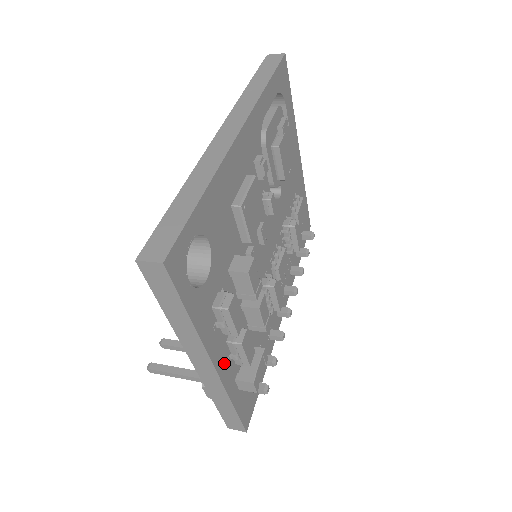
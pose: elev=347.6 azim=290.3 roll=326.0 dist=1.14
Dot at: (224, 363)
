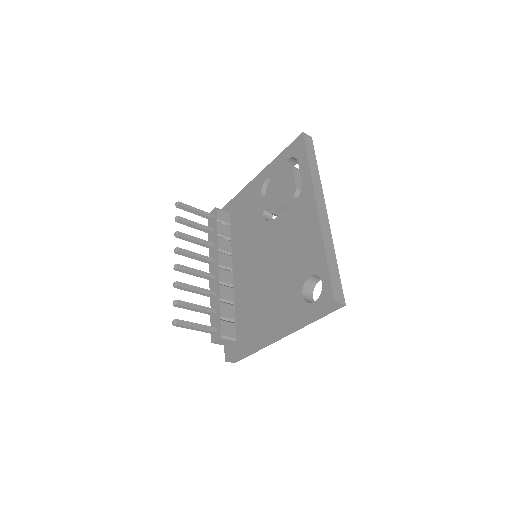
Dot at: occluded
